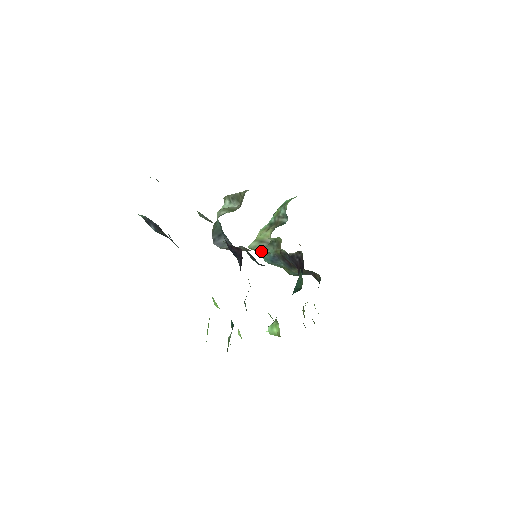
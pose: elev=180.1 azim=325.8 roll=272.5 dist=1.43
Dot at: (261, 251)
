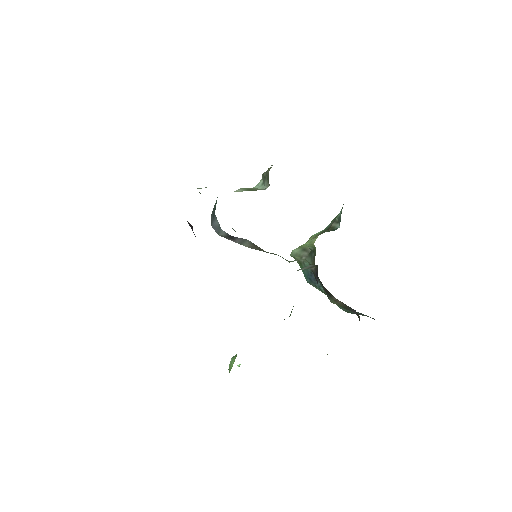
Dot at: (280, 256)
